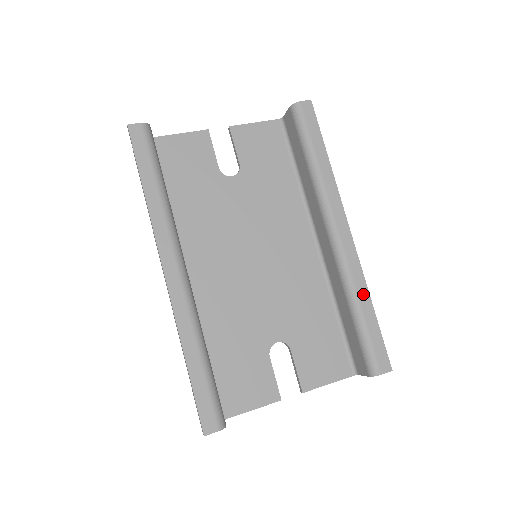
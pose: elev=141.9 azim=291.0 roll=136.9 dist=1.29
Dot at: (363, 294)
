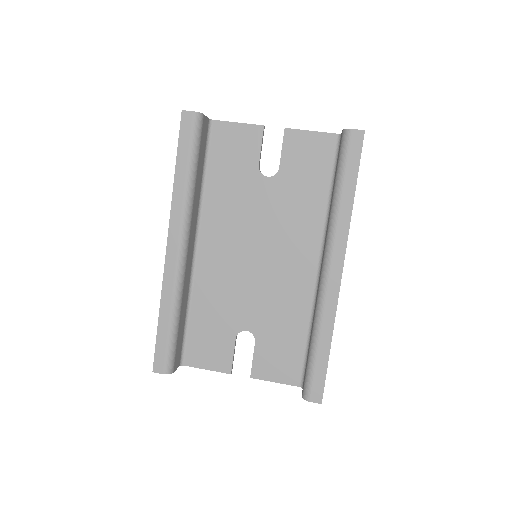
Dot at: (326, 332)
